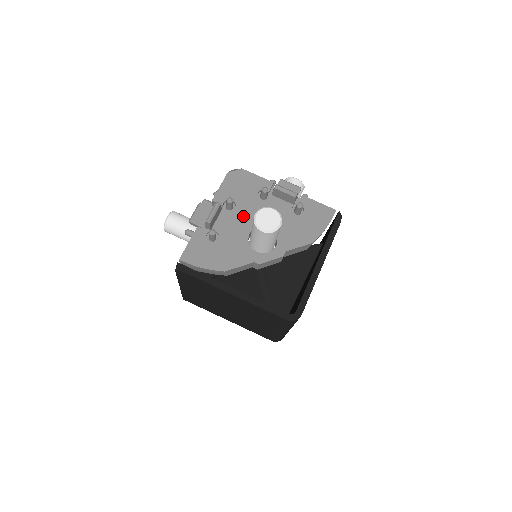
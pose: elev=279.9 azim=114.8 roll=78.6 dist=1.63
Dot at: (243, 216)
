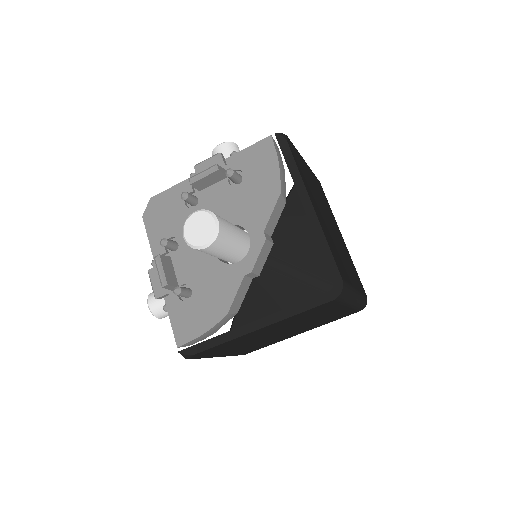
Dot at: occluded
